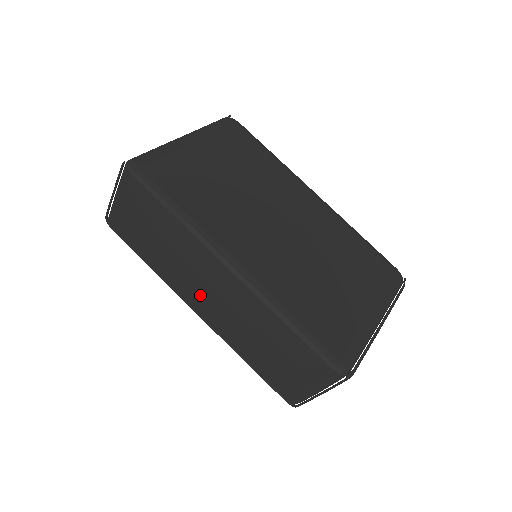
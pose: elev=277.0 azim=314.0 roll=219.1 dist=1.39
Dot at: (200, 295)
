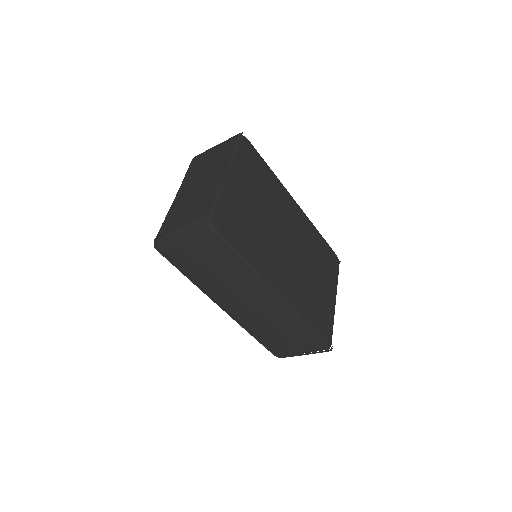
Dot at: (238, 304)
